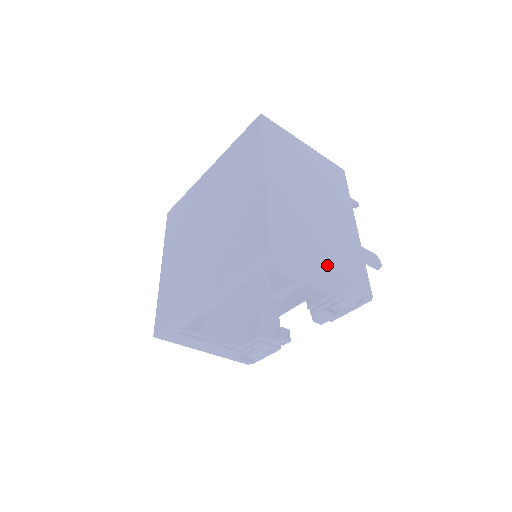
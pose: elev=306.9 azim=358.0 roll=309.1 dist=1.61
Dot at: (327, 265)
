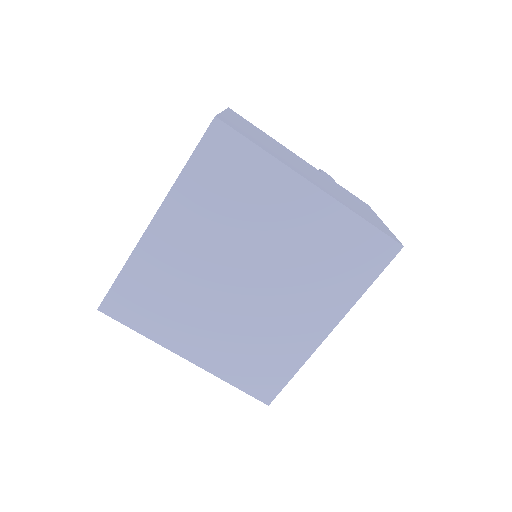
Dot at: occluded
